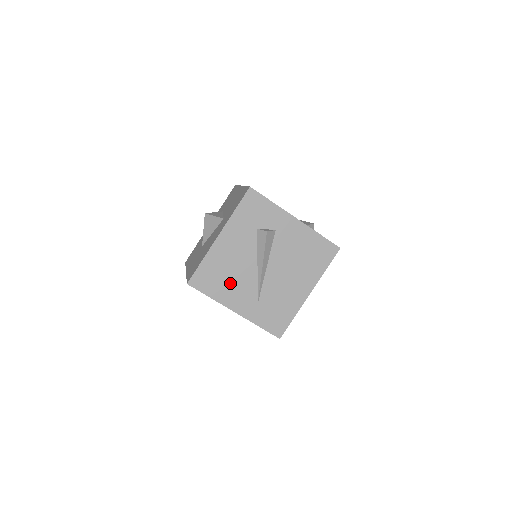
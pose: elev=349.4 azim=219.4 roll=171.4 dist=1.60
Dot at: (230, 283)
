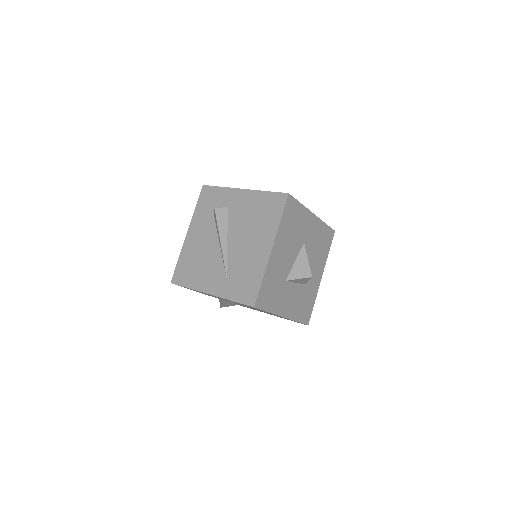
Dot at: (201, 269)
